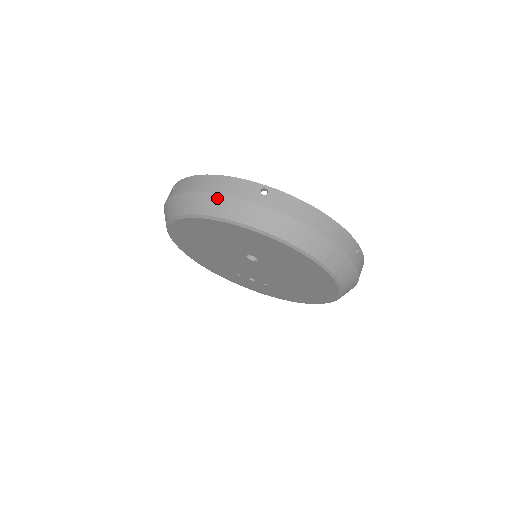
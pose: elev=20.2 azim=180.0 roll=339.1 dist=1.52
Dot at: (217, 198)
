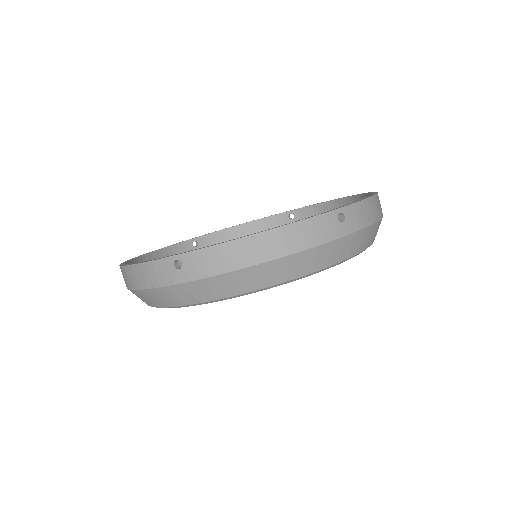
Dot at: (149, 293)
